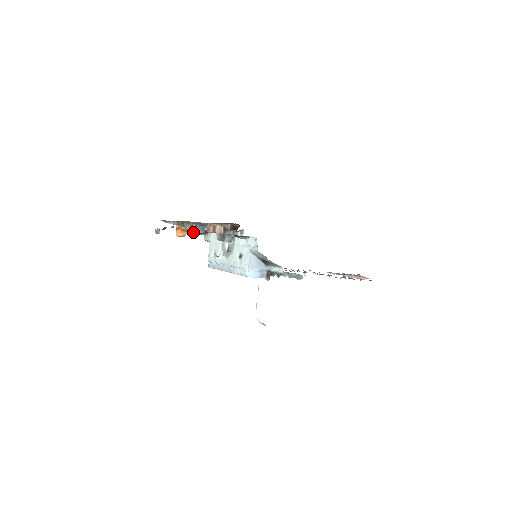
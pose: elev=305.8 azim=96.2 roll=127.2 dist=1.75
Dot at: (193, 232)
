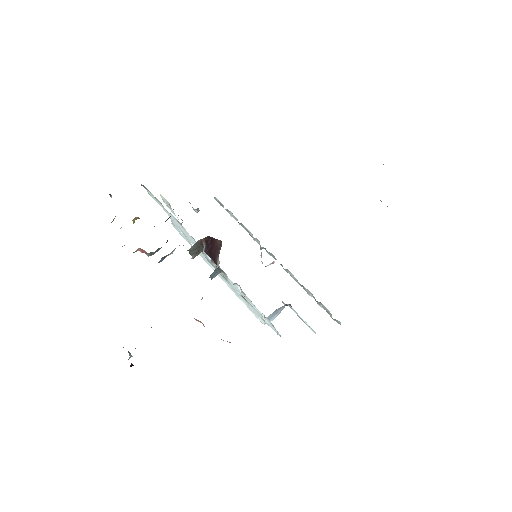
Dot at: occluded
